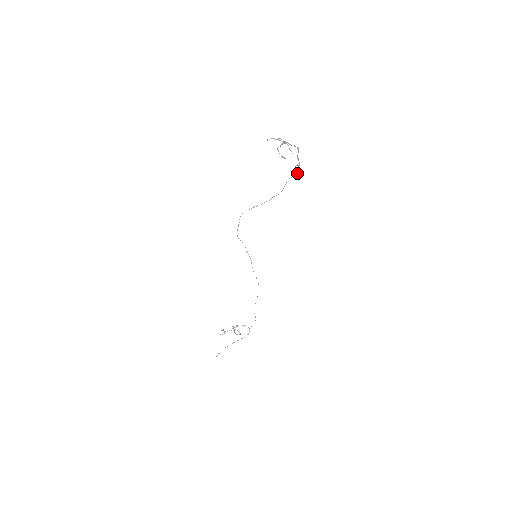
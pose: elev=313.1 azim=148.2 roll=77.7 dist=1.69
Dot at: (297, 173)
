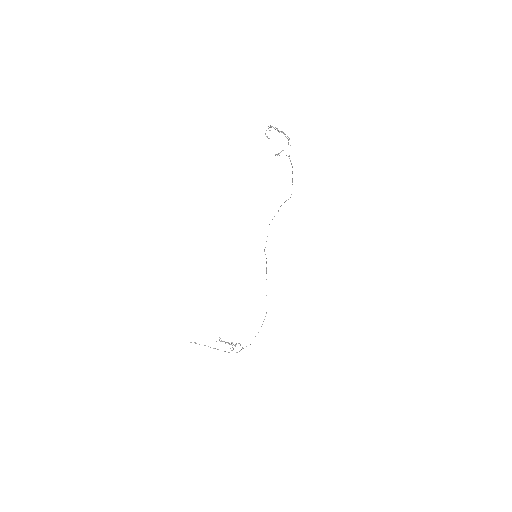
Dot at: occluded
